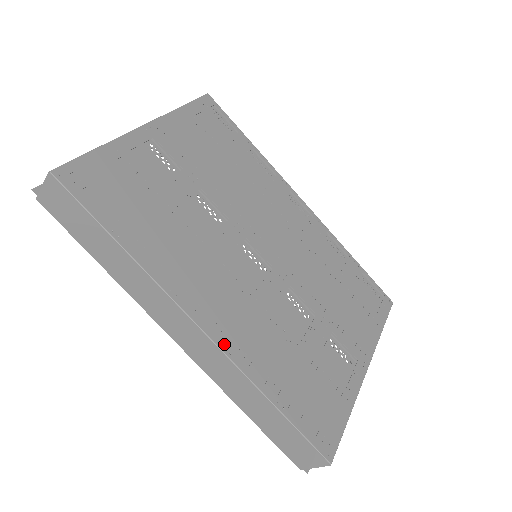
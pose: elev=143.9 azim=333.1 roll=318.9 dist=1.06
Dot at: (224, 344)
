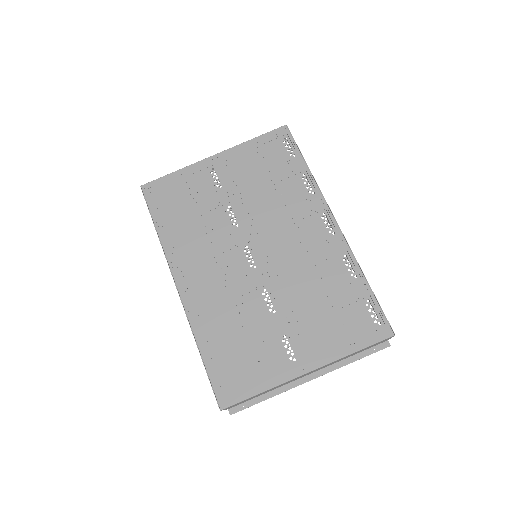
Dot at: (188, 304)
